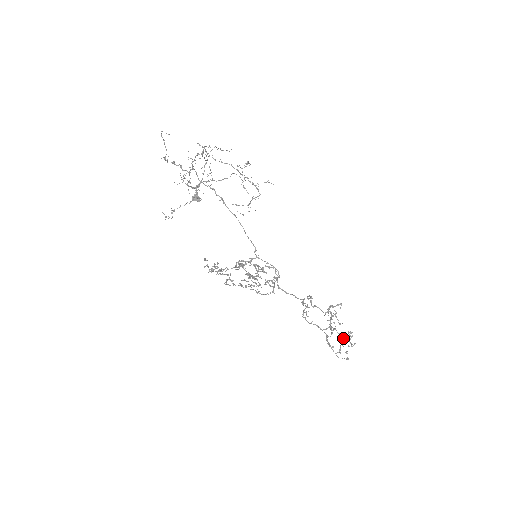
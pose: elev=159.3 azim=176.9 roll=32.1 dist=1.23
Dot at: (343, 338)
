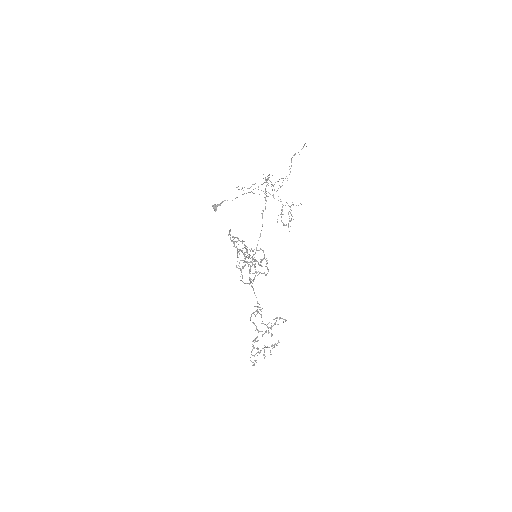
Dot at: (257, 352)
